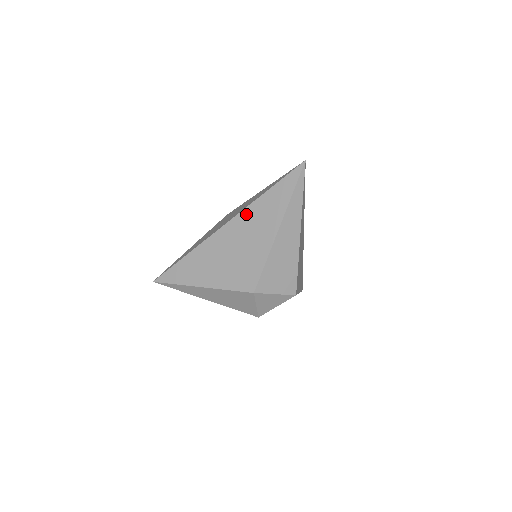
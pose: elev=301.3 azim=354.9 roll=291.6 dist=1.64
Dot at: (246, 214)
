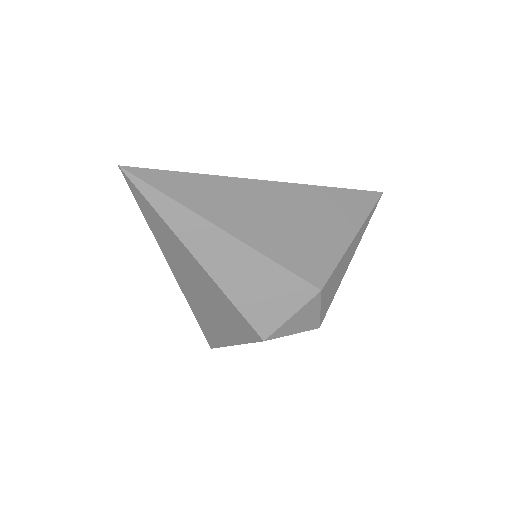
Dot at: (170, 262)
